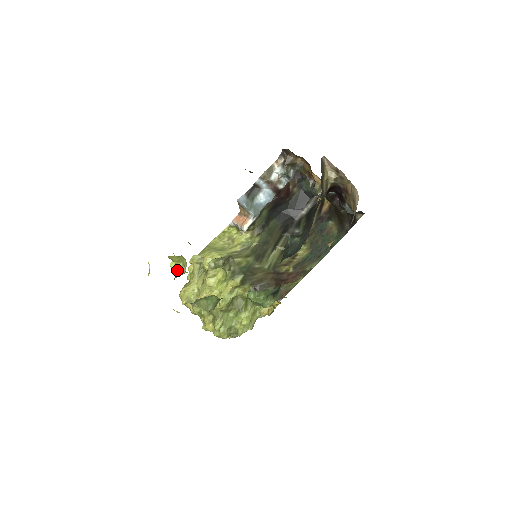
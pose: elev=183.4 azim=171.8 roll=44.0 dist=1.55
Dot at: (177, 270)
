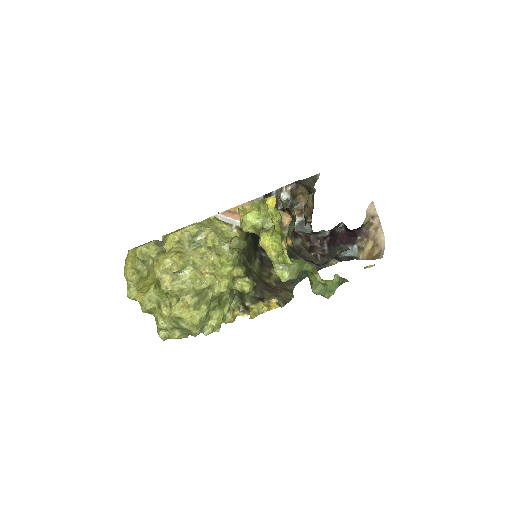
Dot at: (260, 223)
